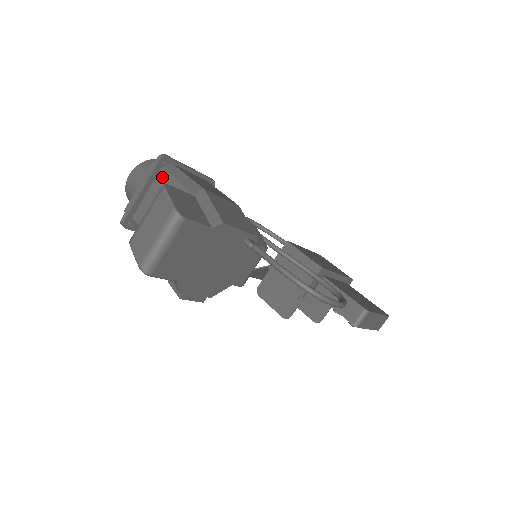
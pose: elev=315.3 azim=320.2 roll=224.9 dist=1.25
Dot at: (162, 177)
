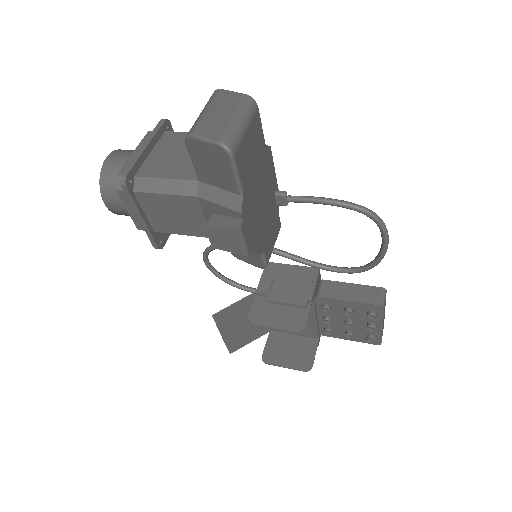
Dot at: (169, 136)
